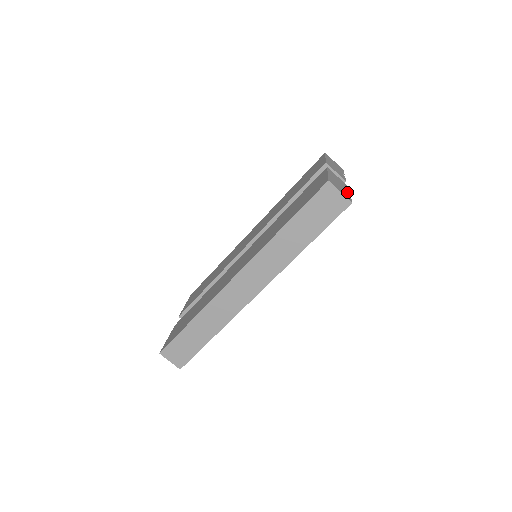
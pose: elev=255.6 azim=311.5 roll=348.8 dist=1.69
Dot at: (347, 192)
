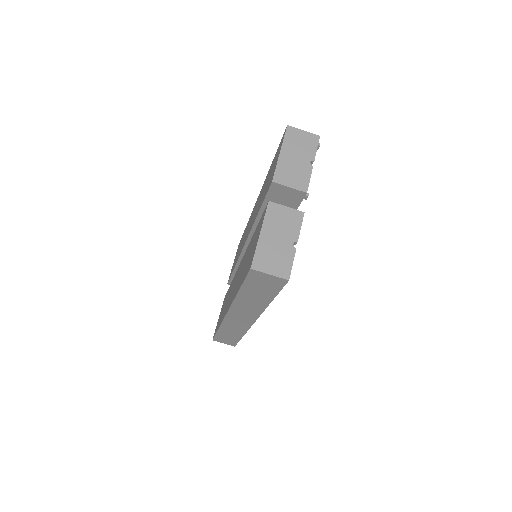
Dot at: (290, 248)
